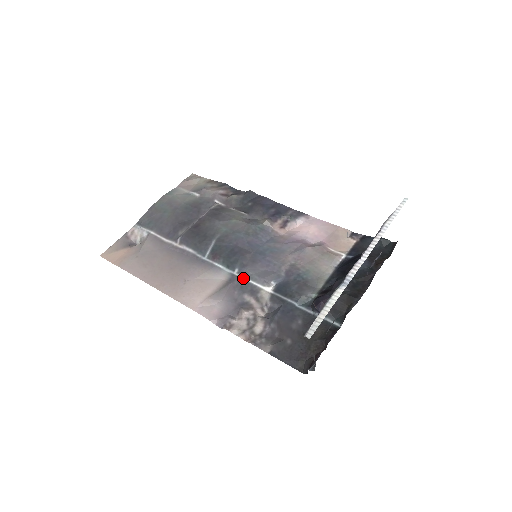
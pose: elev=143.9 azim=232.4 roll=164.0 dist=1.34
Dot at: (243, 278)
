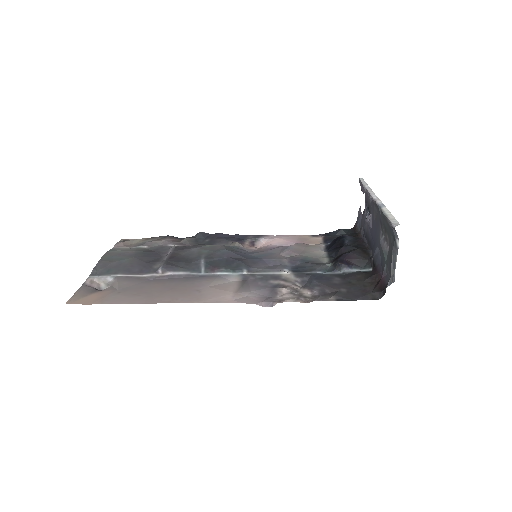
Dot at: (256, 273)
